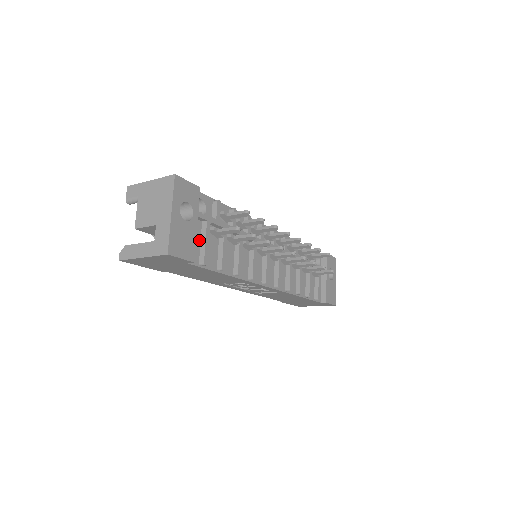
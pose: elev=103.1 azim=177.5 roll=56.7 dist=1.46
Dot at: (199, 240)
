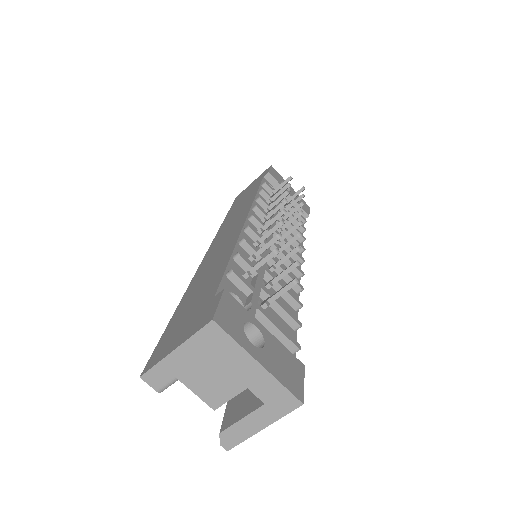
Dot at: occluded
